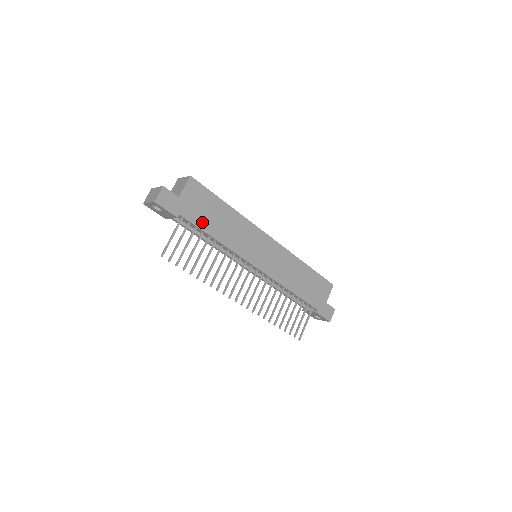
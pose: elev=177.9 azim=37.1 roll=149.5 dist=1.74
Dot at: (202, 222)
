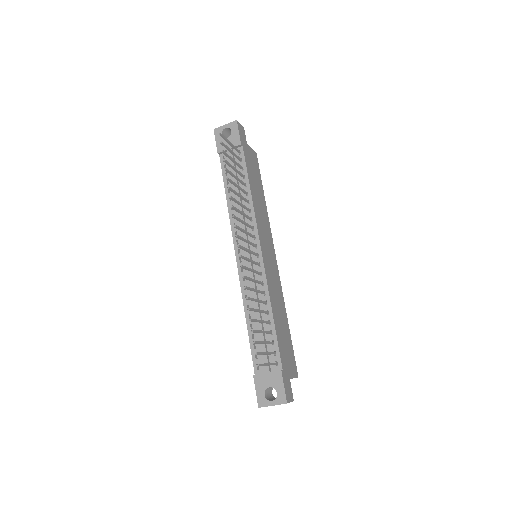
Dot at: (249, 171)
